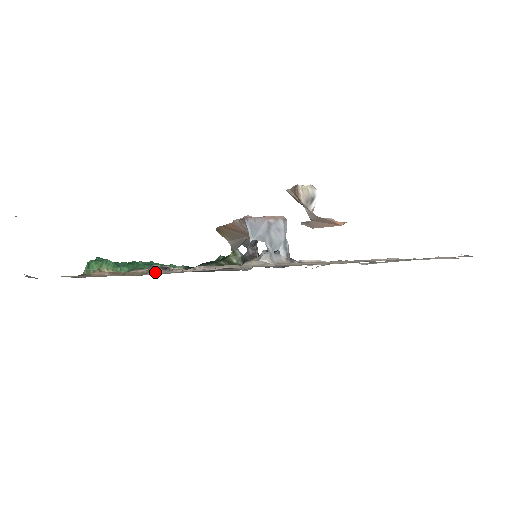
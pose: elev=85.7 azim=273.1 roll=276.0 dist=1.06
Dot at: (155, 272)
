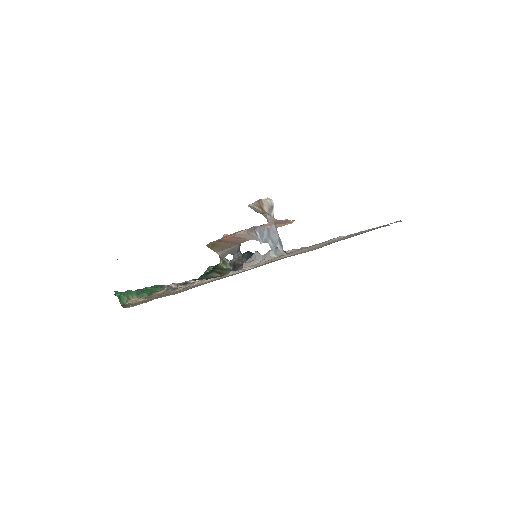
Dot at: (181, 288)
